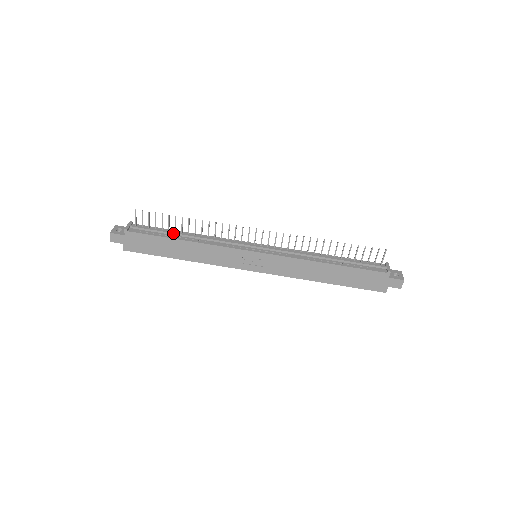
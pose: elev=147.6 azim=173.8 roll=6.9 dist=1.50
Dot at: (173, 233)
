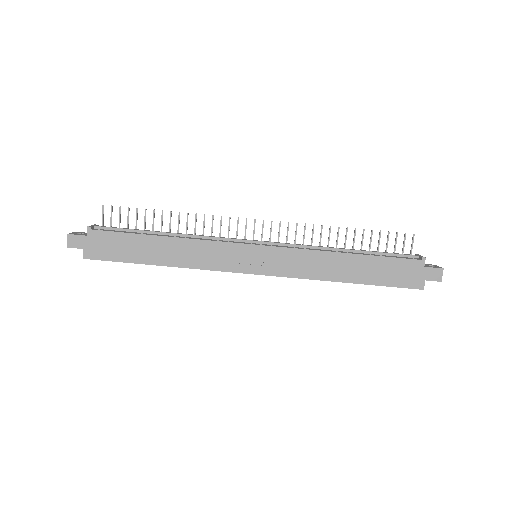
Dot at: (150, 231)
